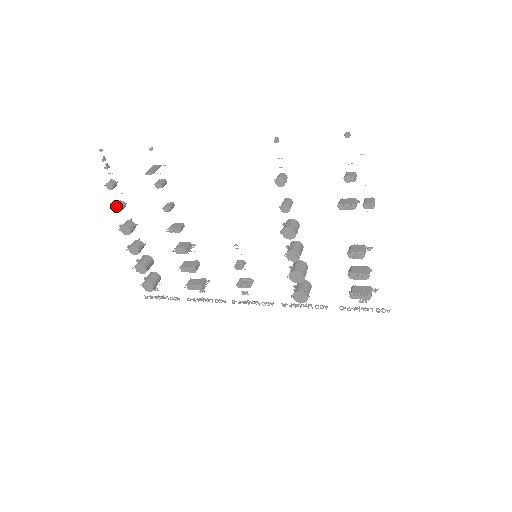
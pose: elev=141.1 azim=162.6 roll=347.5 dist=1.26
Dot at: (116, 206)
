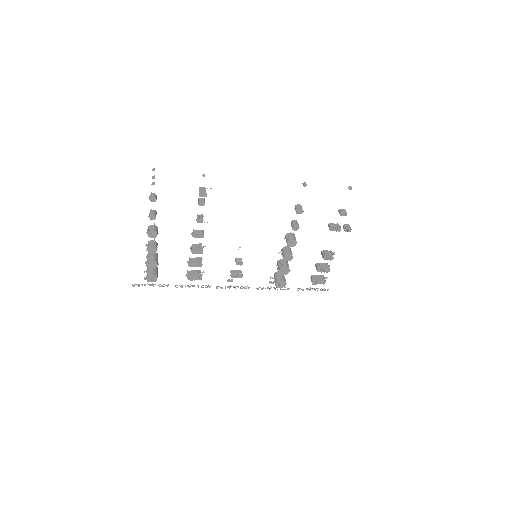
Dot at: (152, 215)
